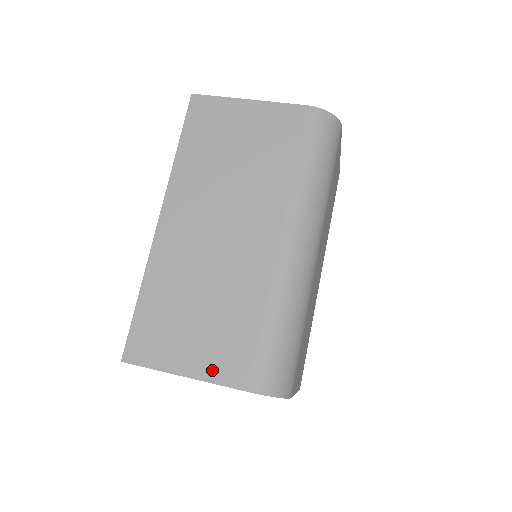
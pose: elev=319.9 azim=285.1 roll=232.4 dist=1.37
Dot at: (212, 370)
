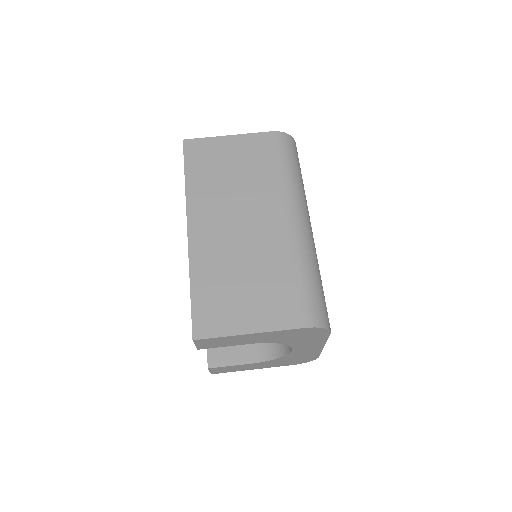
Dot at: (270, 322)
